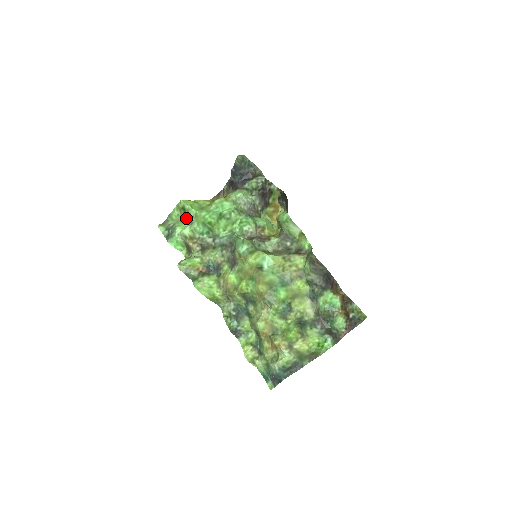
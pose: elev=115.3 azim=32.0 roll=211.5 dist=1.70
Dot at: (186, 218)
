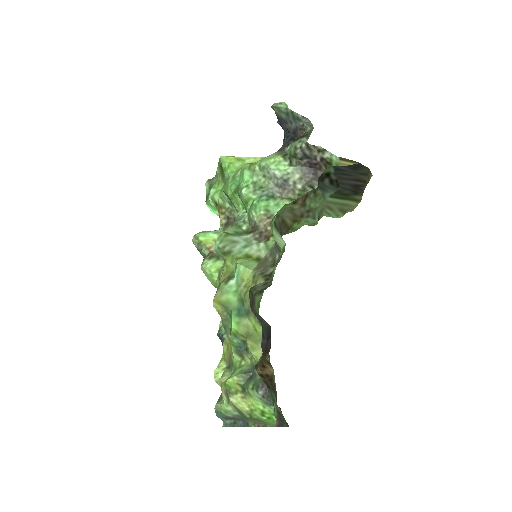
Dot at: (223, 179)
